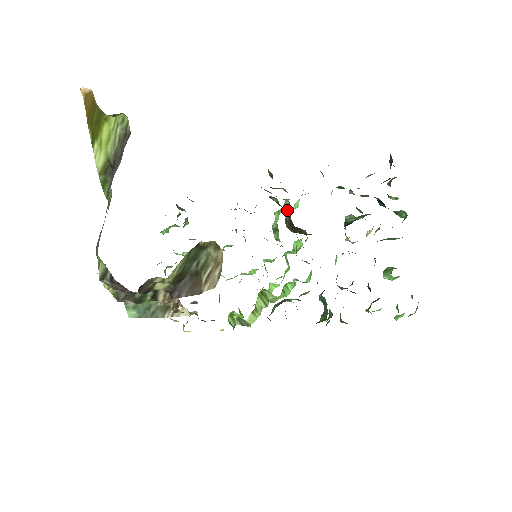
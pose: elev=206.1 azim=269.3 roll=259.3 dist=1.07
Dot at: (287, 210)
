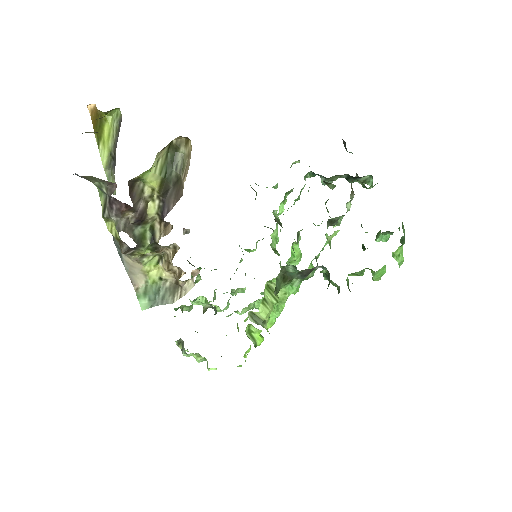
Dot at: (277, 219)
